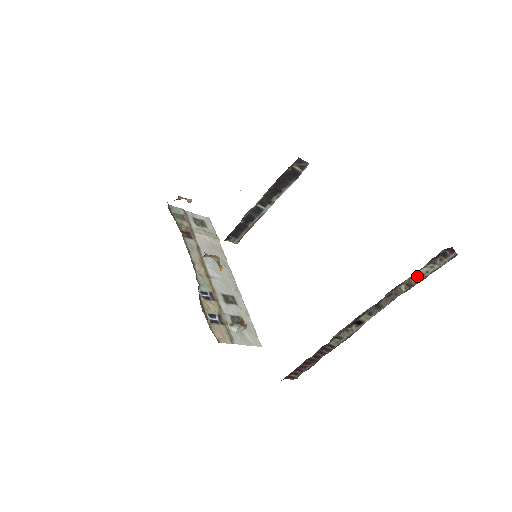
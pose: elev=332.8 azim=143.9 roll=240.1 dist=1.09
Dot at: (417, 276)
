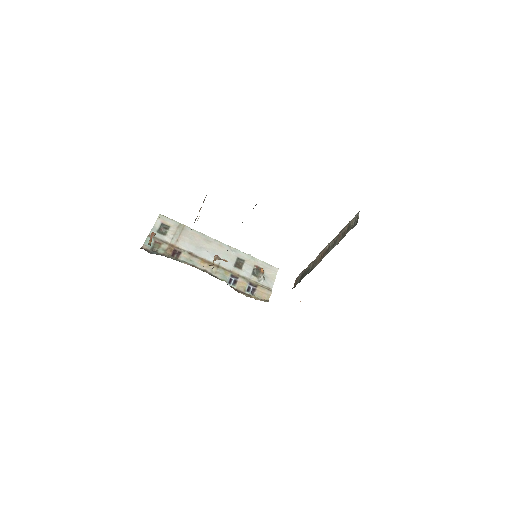
Dot at: occluded
